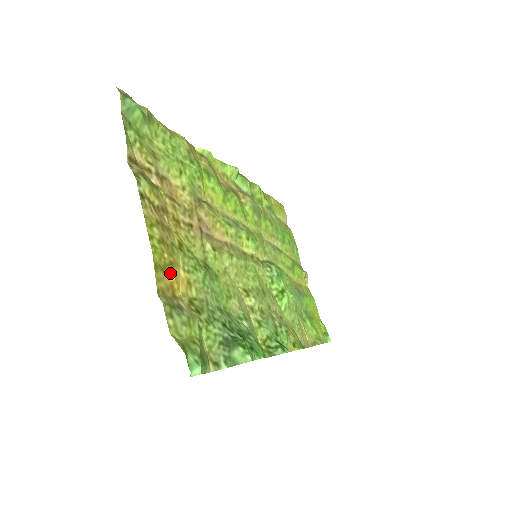
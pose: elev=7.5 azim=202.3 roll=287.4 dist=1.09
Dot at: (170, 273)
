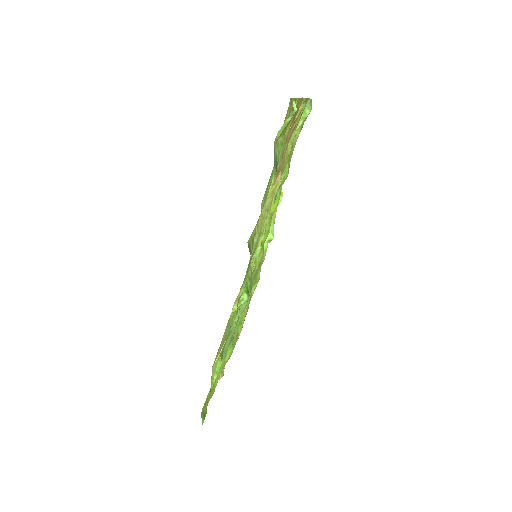
Dot at: occluded
